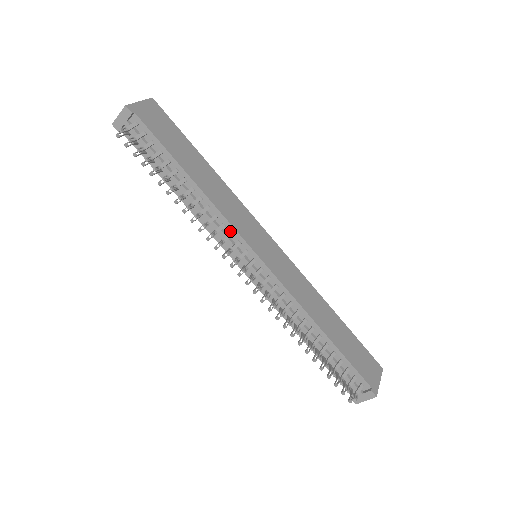
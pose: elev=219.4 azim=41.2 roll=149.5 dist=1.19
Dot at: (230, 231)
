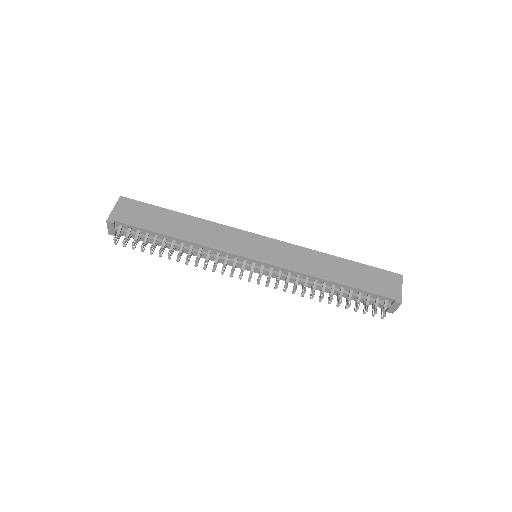
Dot at: (225, 255)
